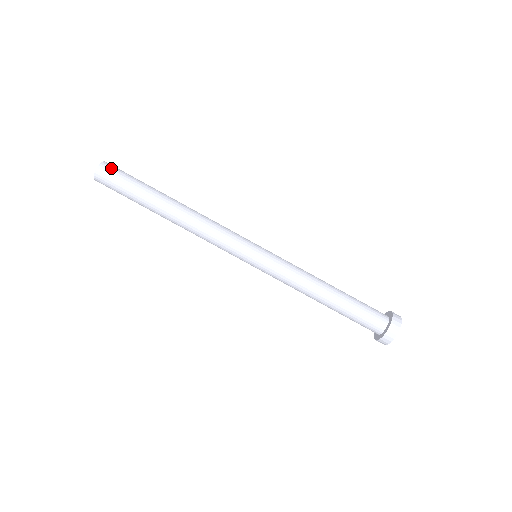
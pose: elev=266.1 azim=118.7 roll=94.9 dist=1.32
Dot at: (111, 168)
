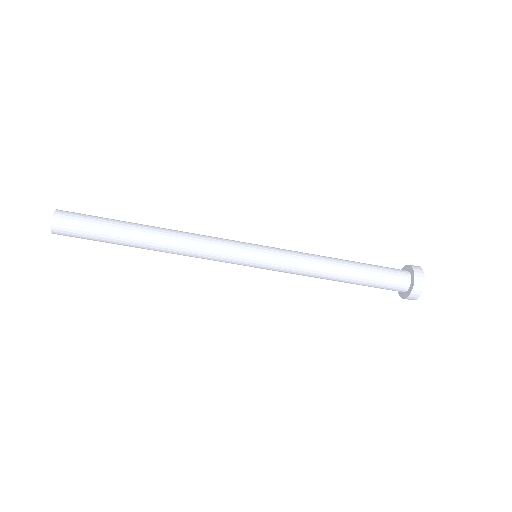
Dot at: (64, 232)
